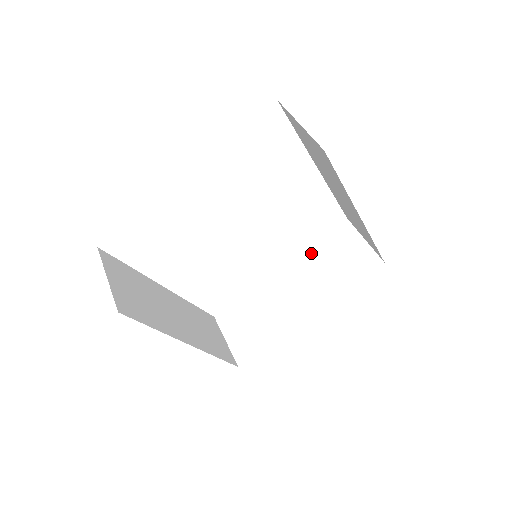
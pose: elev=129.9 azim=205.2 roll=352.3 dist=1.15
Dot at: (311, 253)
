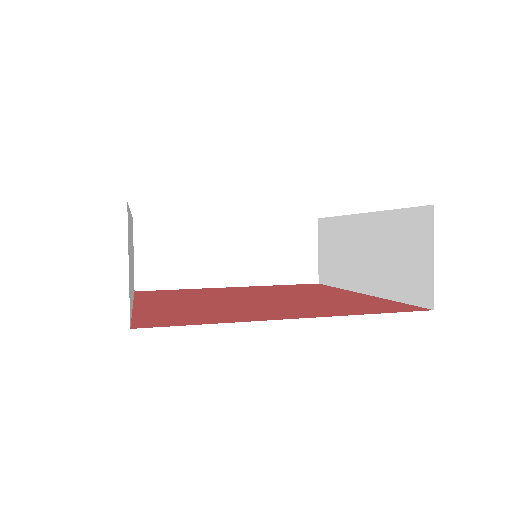
Dot at: (387, 221)
